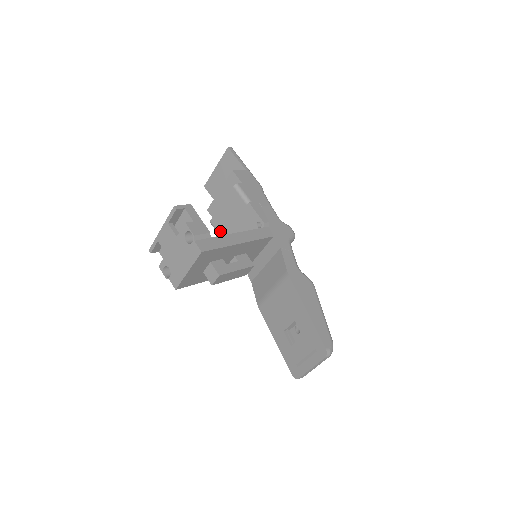
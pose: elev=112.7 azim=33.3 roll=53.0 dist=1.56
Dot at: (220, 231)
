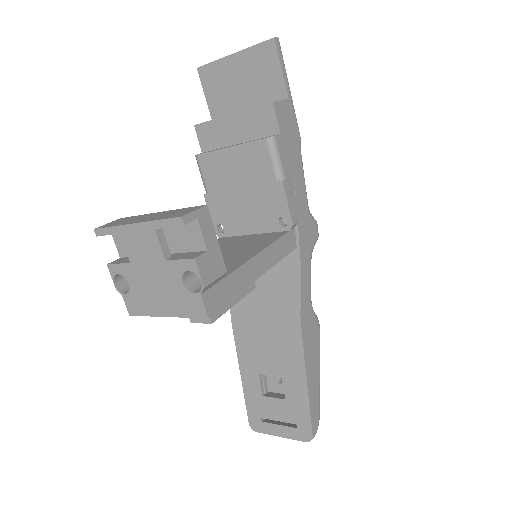
Dot at: (209, 181)
